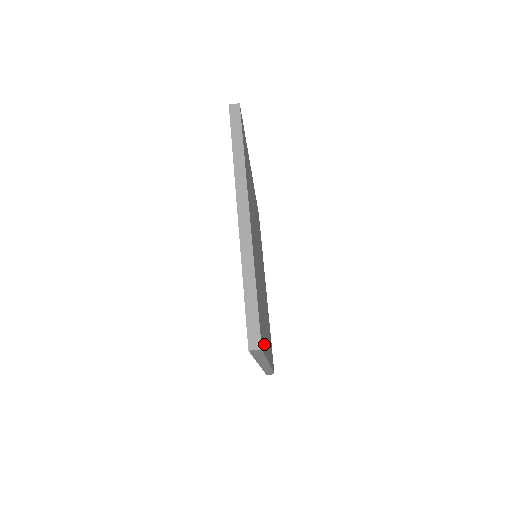
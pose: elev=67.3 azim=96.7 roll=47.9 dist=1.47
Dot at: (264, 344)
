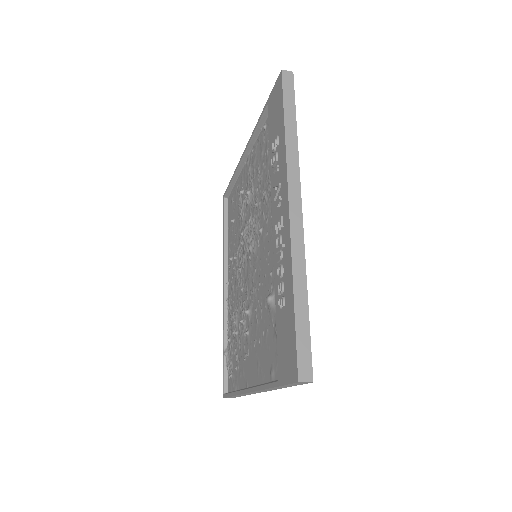
Dot at: occluded
